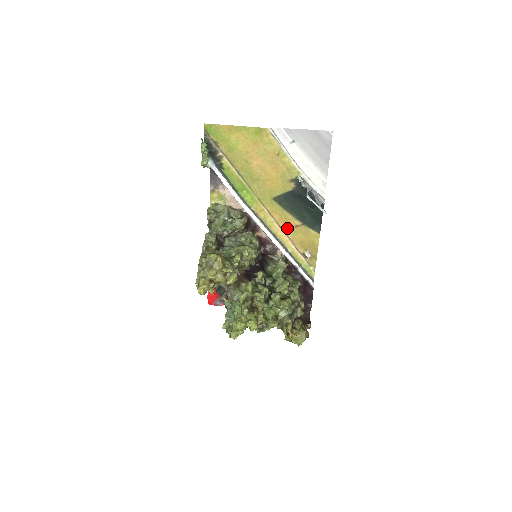
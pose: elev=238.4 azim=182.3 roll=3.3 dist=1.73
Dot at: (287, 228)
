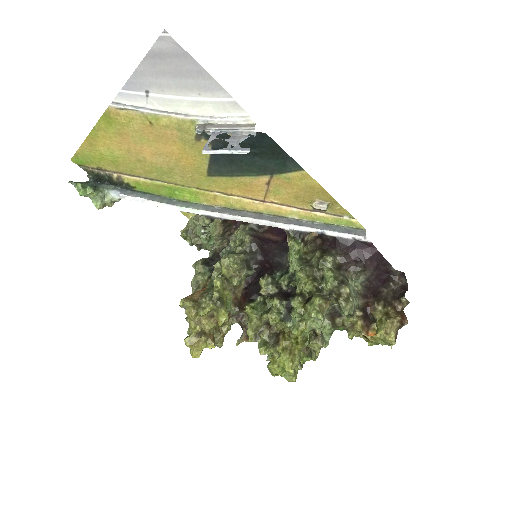
Dot at: (261, 195)
